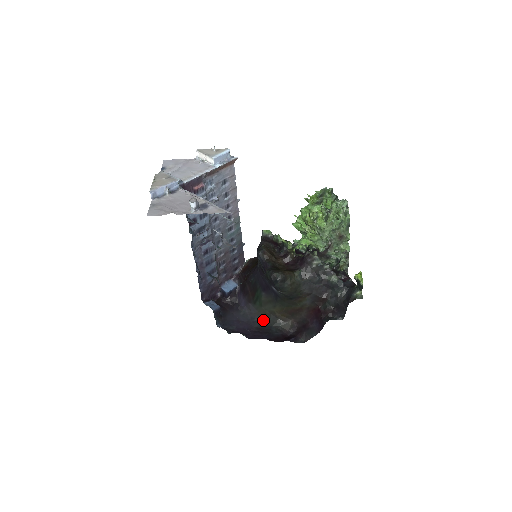
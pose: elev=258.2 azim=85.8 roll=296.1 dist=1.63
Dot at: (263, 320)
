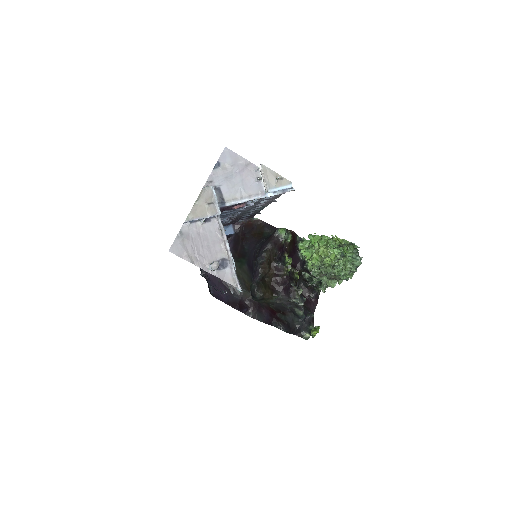
Dot at: occluded
